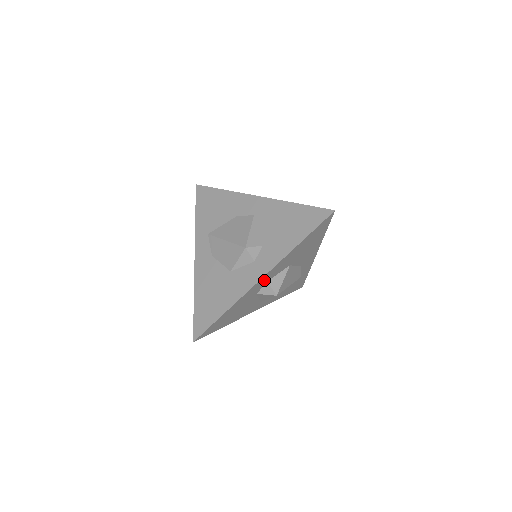
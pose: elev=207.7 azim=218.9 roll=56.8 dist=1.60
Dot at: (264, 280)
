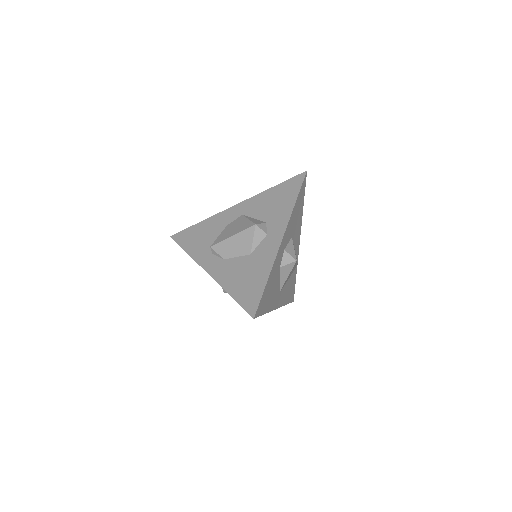
Dot at: (283, 244)
